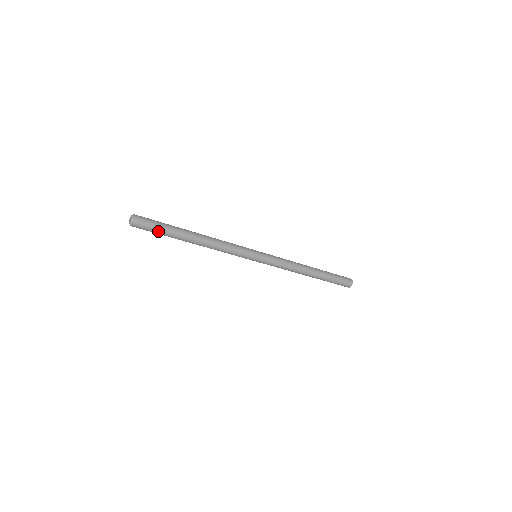
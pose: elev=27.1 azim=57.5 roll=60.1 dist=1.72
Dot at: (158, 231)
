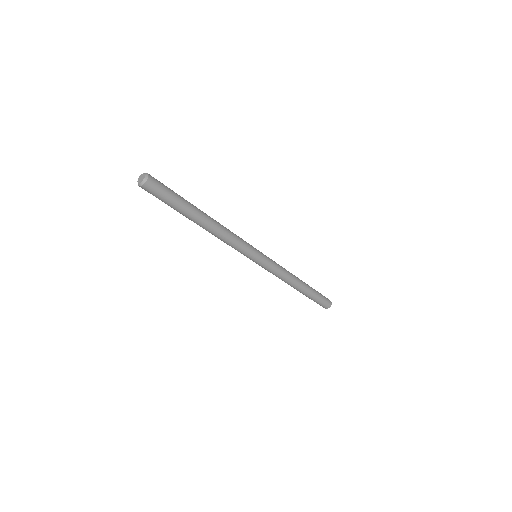
Dot at: (172, 197)
